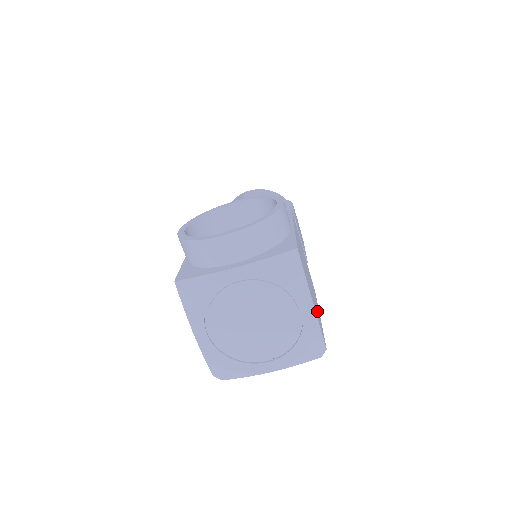
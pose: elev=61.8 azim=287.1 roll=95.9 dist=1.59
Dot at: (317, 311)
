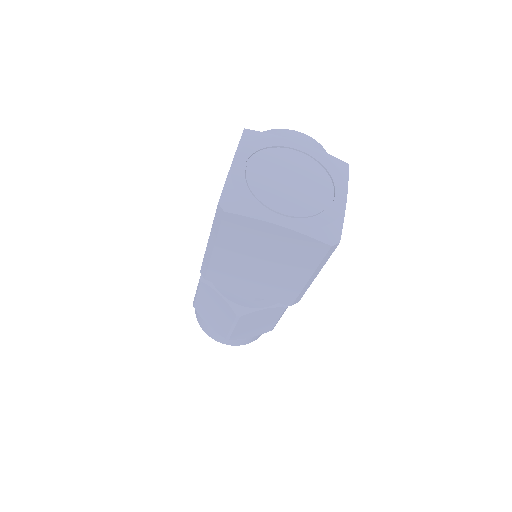
Dot at: occluded
